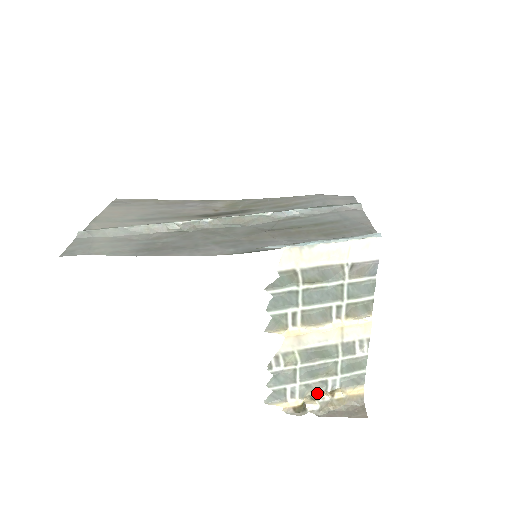
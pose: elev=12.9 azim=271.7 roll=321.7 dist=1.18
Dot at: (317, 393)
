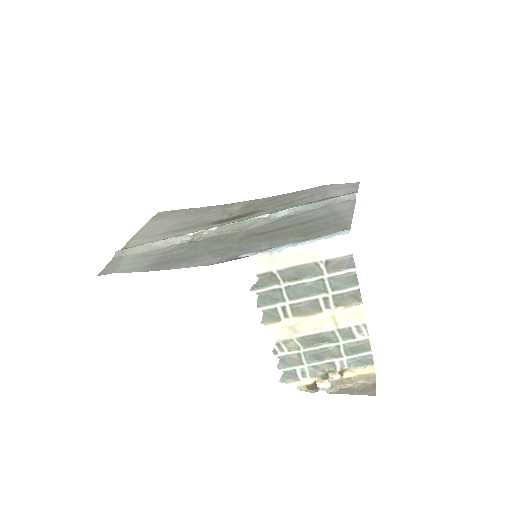
Dot at: (327, 373)
